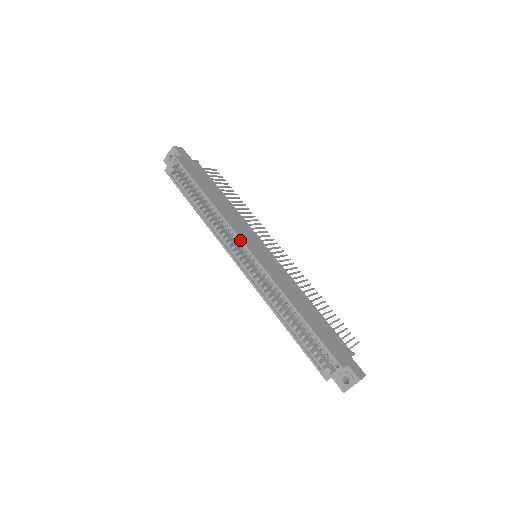
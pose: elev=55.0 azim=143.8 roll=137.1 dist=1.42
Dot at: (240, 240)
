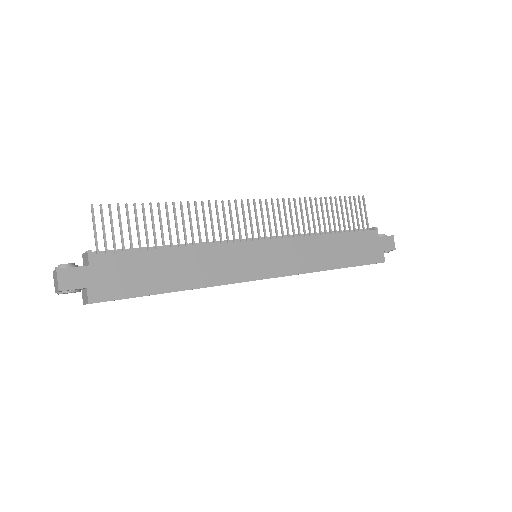
Dot at: occluded
